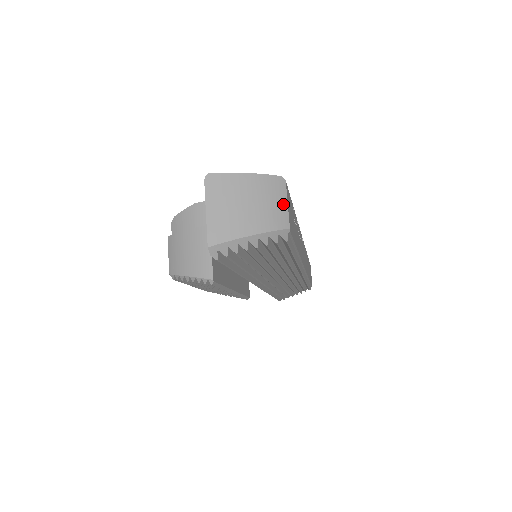
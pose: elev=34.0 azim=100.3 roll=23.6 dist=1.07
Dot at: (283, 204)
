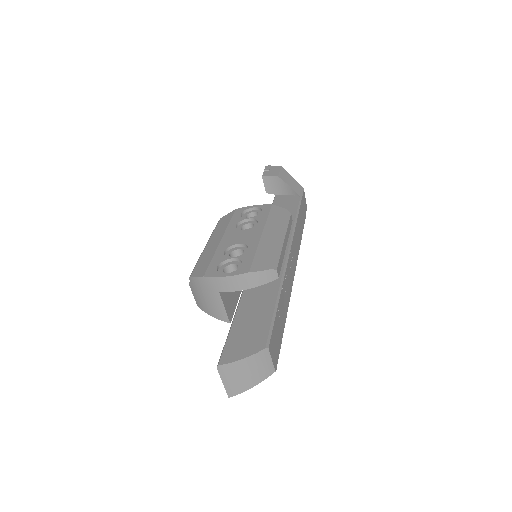
Dot at: (269, 362)
